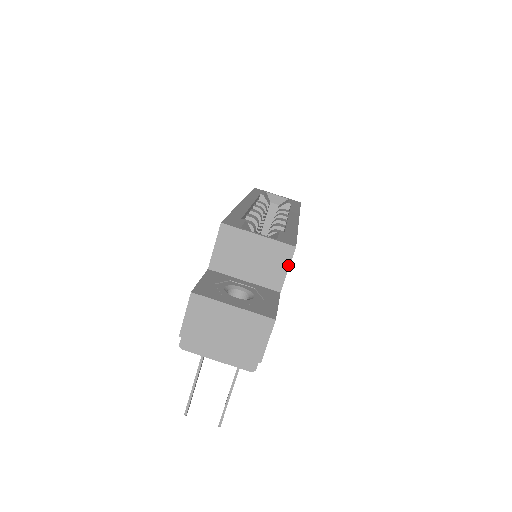
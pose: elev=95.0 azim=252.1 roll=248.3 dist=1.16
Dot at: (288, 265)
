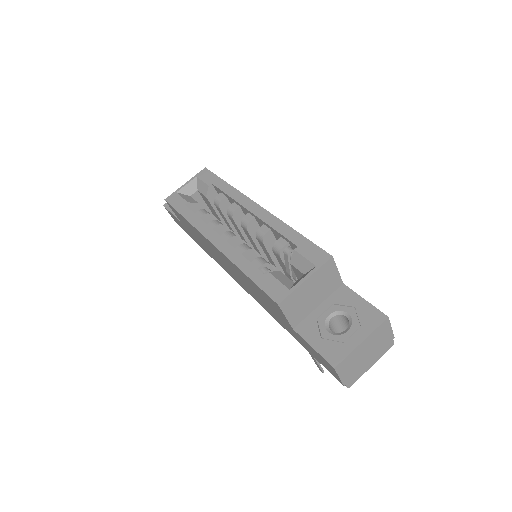
Dot at: (336, 269)
